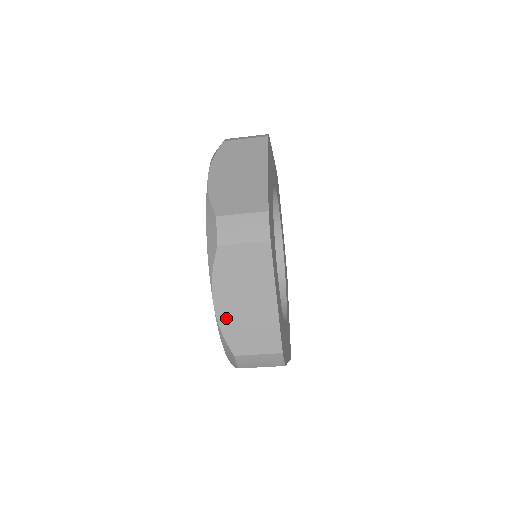
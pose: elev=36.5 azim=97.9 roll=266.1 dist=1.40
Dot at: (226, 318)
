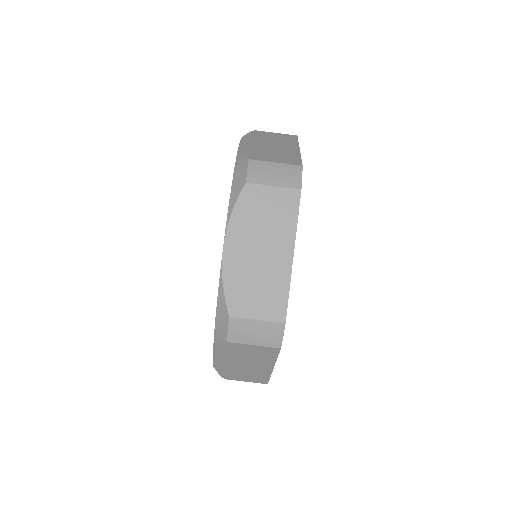
Dot at: (233, 267)
